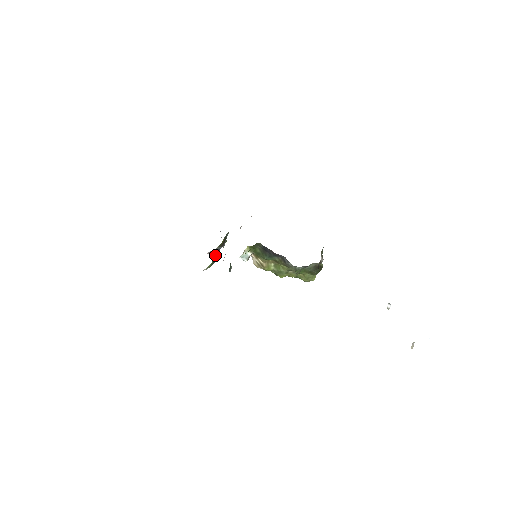
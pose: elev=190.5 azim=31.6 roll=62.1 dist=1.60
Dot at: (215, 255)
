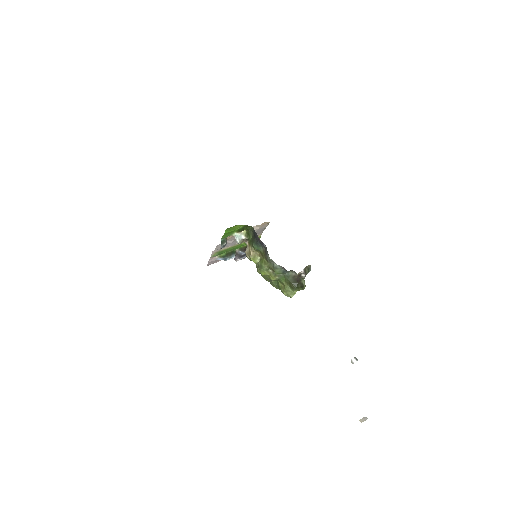
Dot at: (231, 251)
